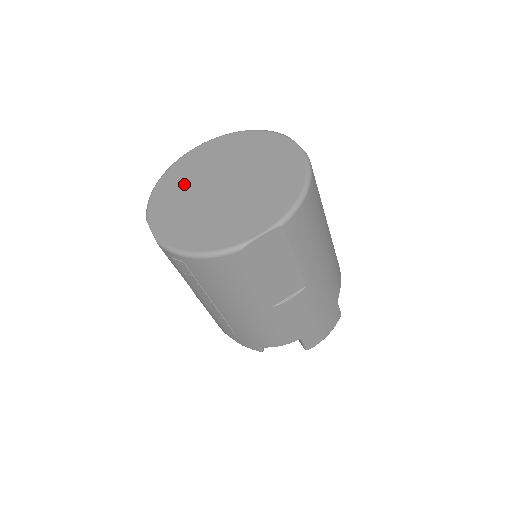
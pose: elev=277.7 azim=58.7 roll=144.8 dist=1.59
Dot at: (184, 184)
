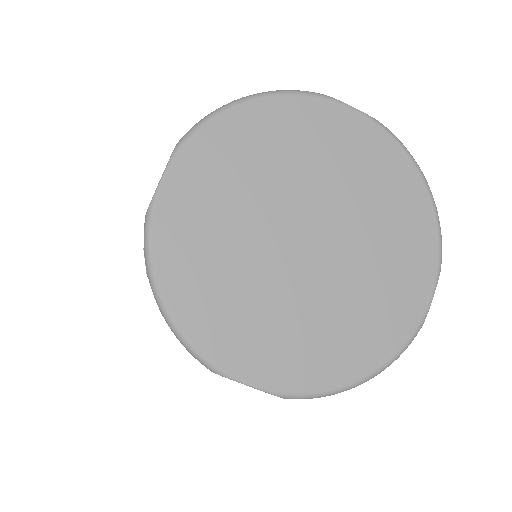
Dot at: (274, 159)
